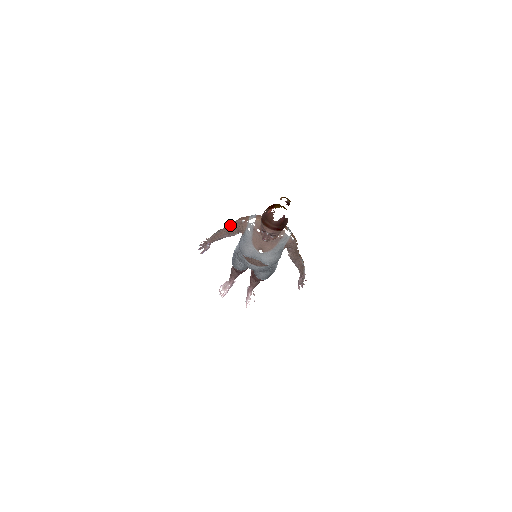
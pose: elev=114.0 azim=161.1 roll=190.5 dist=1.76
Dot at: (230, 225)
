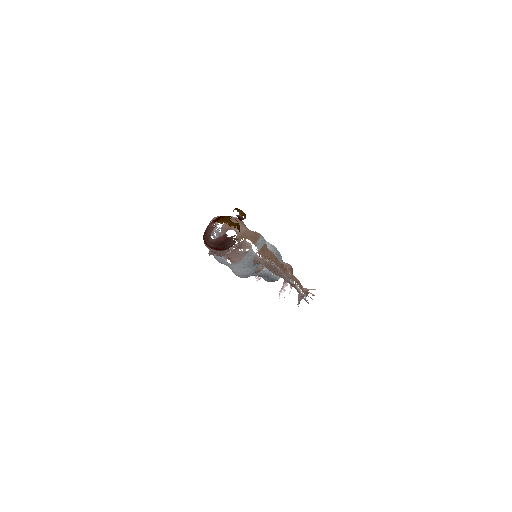
Dot at: occluded
